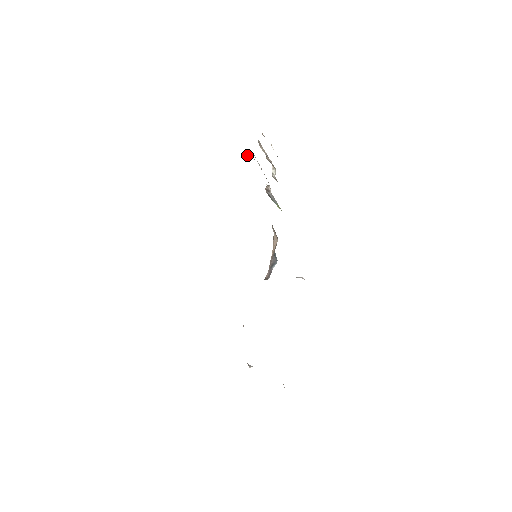
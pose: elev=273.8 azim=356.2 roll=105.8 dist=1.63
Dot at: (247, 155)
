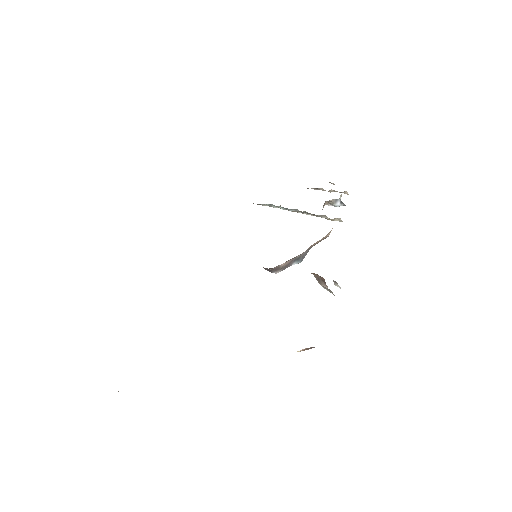
Dot at: occluded
